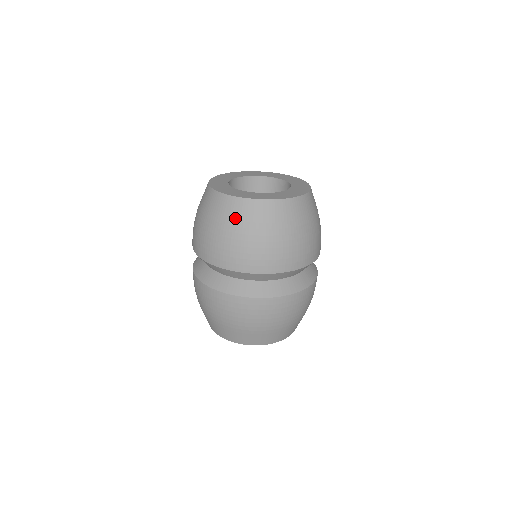
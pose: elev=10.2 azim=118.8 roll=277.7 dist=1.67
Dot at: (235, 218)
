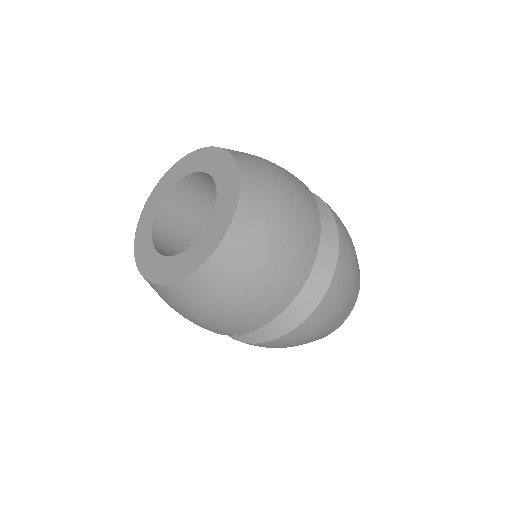
Dot at: (189, 303)
